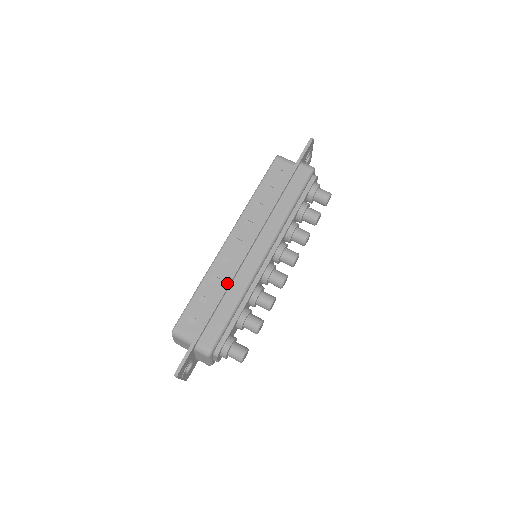
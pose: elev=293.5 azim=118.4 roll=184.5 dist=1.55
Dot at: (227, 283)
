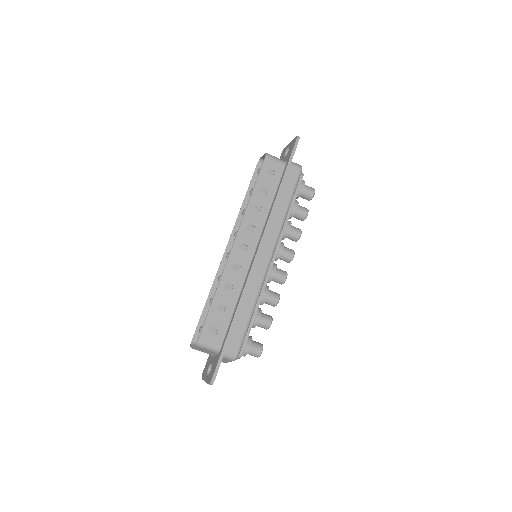
Dot at: (243, 291)
